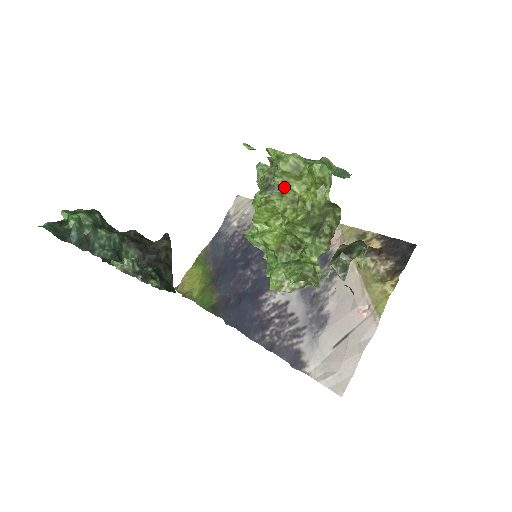
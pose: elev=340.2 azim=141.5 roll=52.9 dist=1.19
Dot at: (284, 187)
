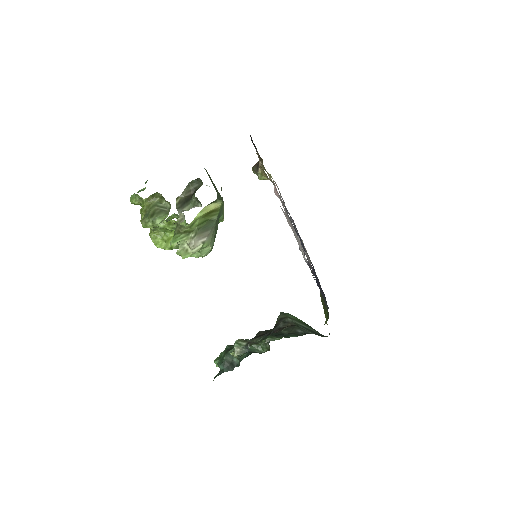
Dot at: occluded
